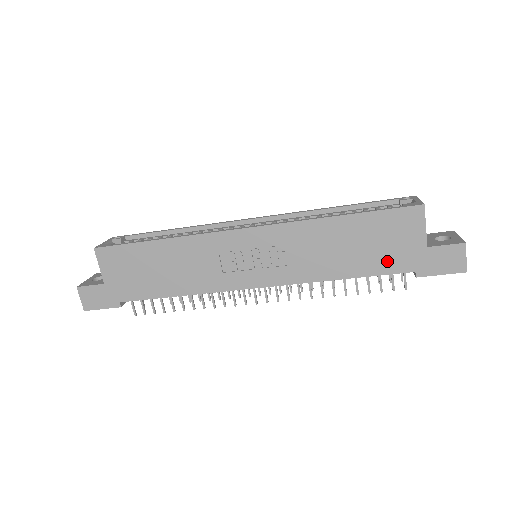
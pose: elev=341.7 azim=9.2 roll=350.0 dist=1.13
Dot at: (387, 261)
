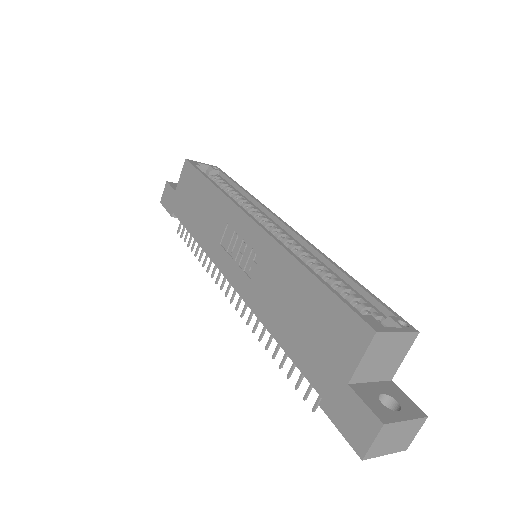
Dot at: (310, 358)
